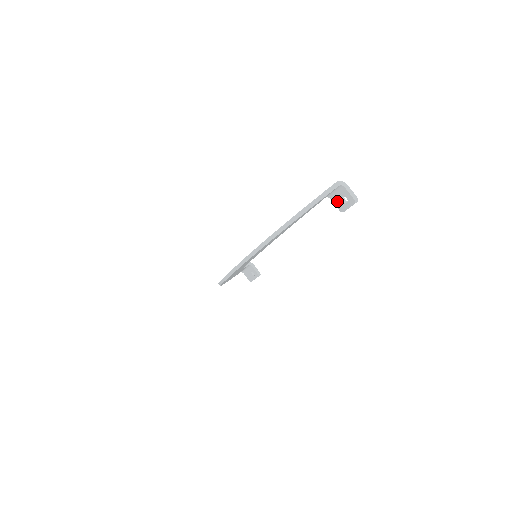
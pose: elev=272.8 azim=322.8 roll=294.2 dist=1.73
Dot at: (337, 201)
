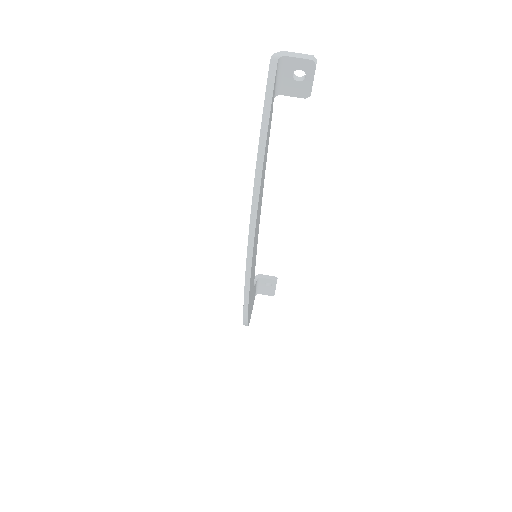
Dot at: (291, 88)
